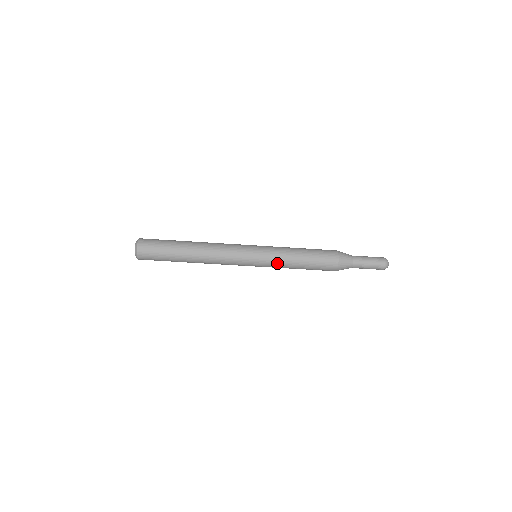
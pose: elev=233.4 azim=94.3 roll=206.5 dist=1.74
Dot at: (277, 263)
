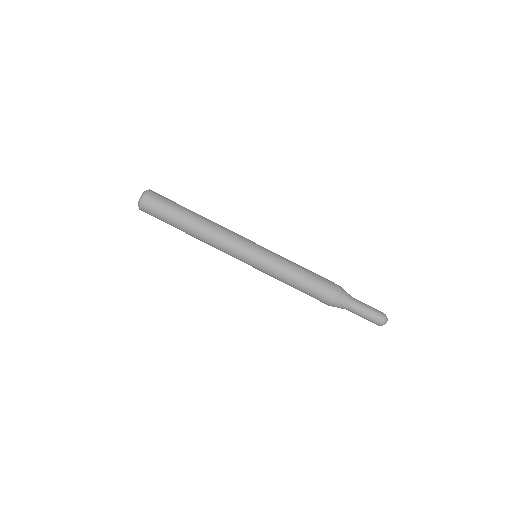
Dot at: (274, 270)
